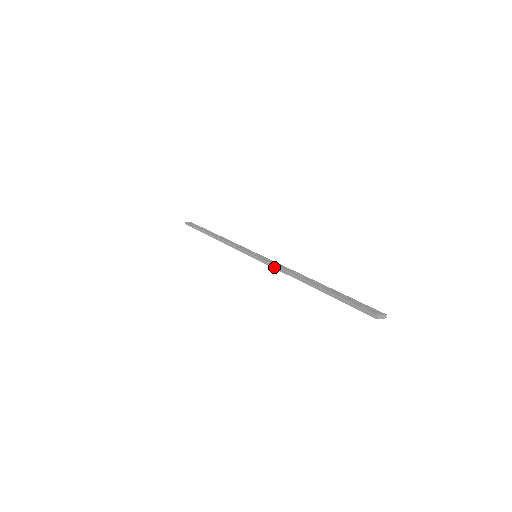
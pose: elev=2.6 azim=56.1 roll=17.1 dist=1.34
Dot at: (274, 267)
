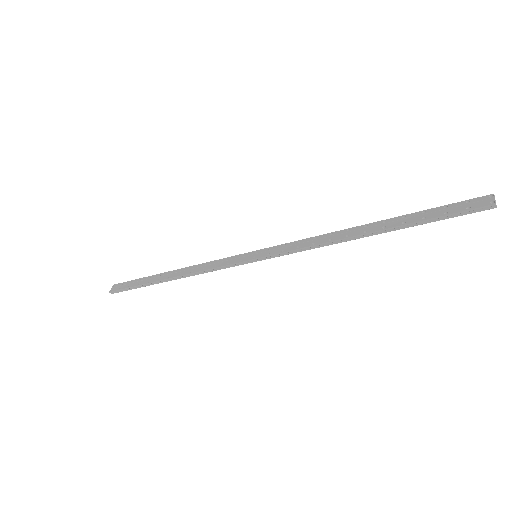
Dot at: (300, 251)
